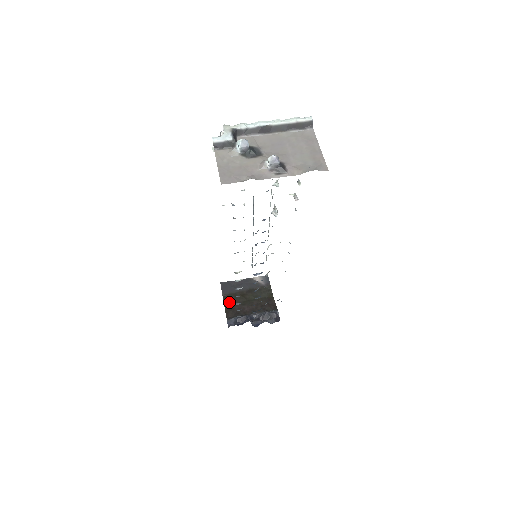
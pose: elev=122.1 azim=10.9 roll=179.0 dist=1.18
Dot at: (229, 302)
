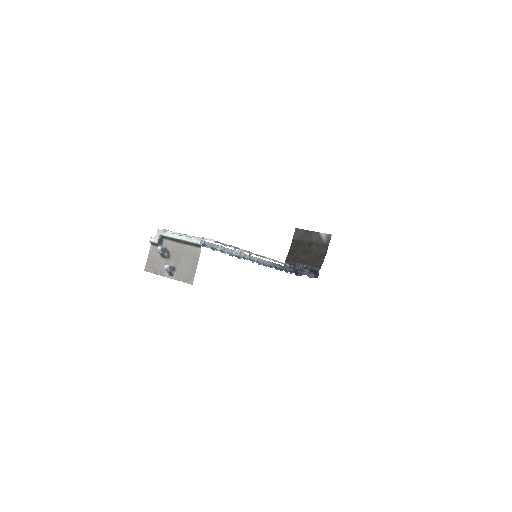
Dot at: (294, 247)
